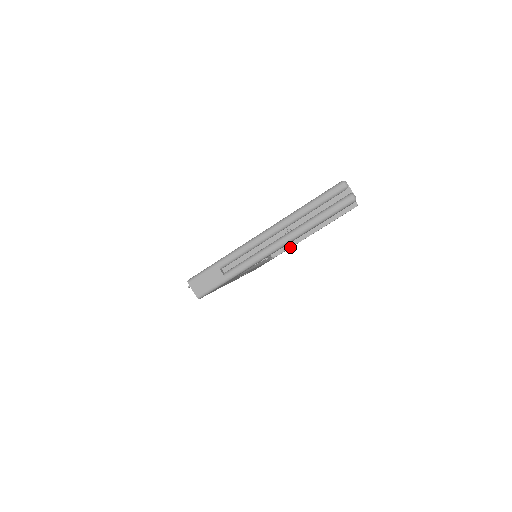
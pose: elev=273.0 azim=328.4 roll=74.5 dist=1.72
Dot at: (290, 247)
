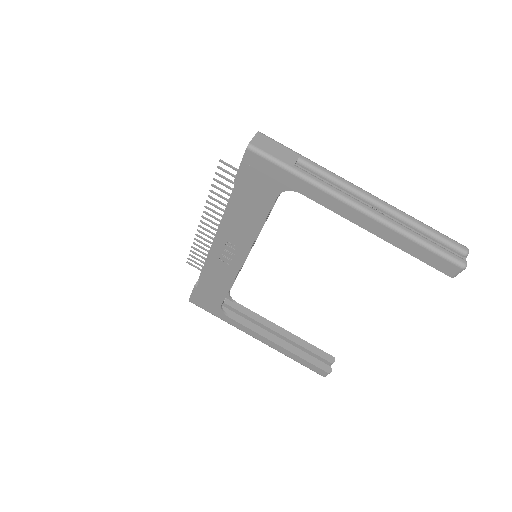
Dot at: (243, 324)
